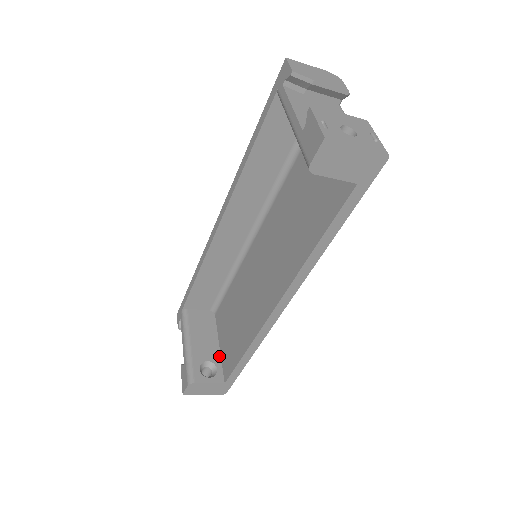
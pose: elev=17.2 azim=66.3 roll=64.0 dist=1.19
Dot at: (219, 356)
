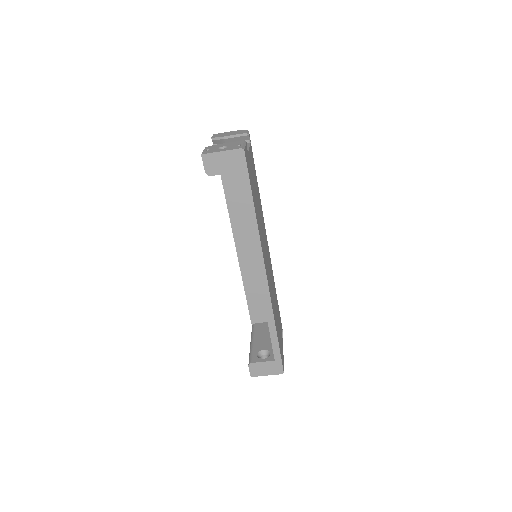
Dot at: occluded
